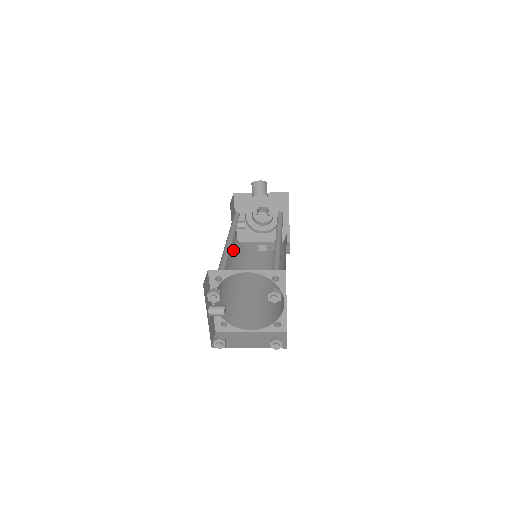
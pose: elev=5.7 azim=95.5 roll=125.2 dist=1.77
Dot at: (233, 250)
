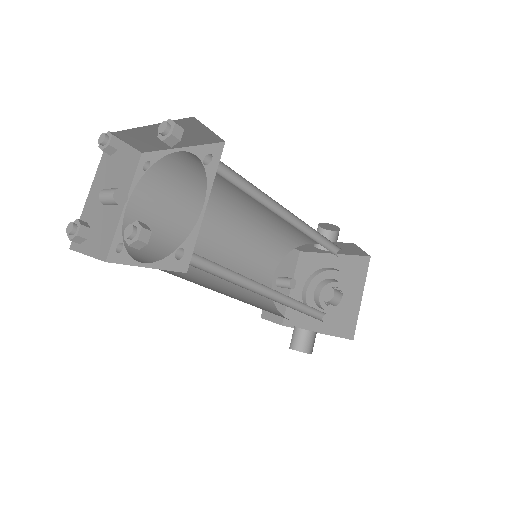
Dot at: occluded
